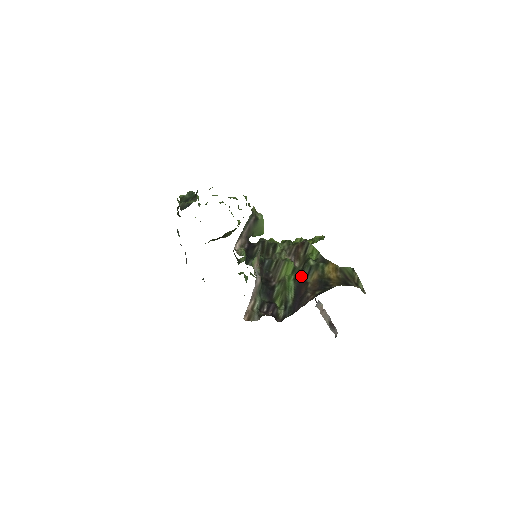
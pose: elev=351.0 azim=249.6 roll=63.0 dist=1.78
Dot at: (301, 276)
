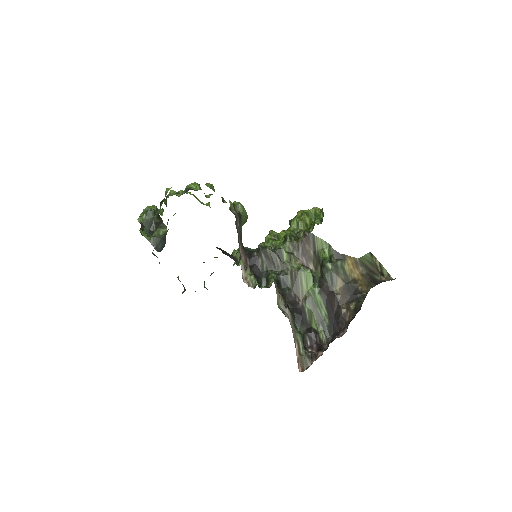
Dot at: (325, 287)
